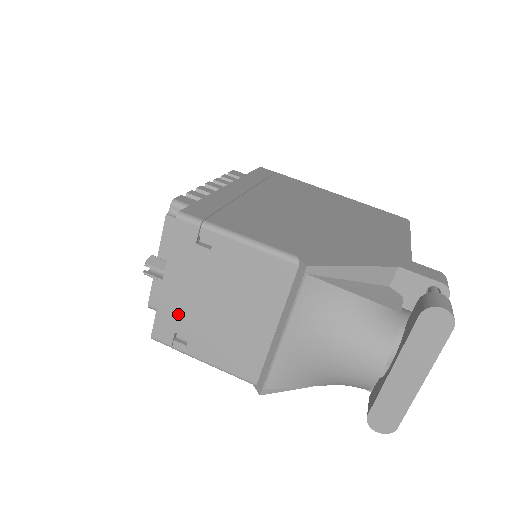
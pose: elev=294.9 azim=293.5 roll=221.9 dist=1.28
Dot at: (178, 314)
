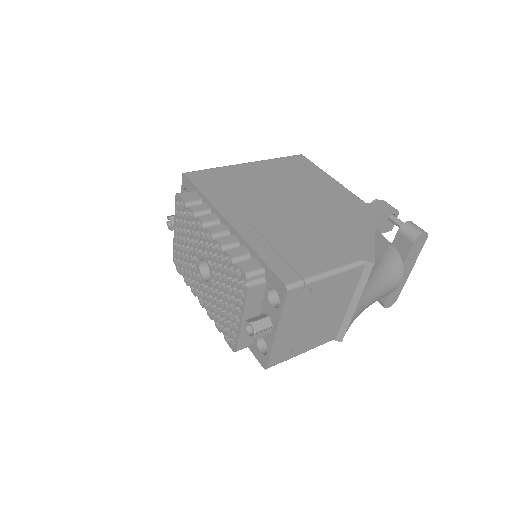
Dot at: (287, 342)
